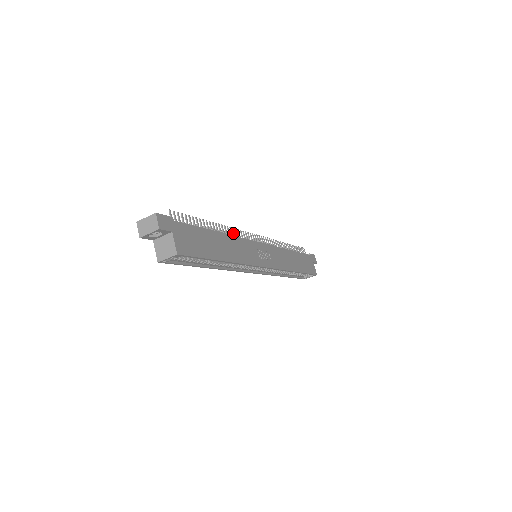
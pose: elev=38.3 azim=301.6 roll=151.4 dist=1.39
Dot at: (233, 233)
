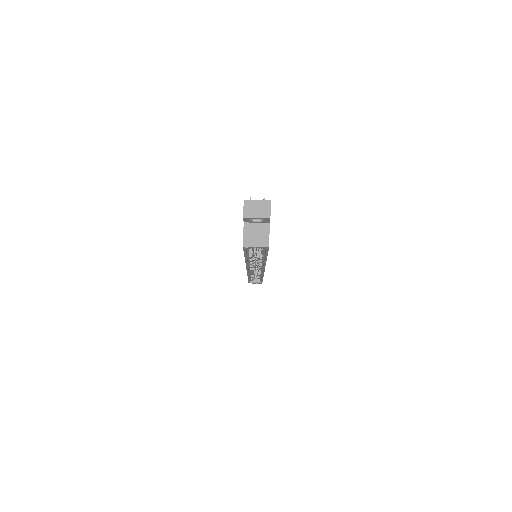
Dot at: occluded
